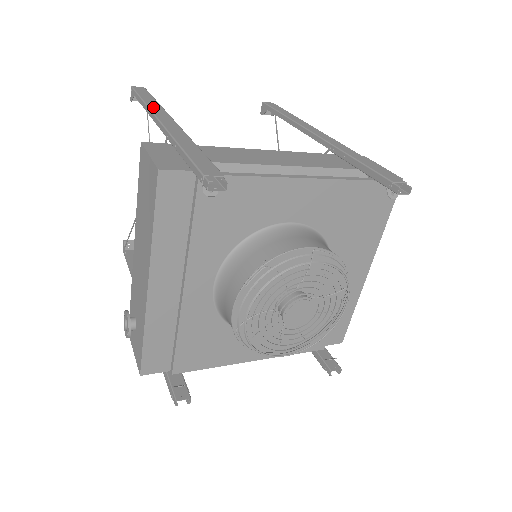
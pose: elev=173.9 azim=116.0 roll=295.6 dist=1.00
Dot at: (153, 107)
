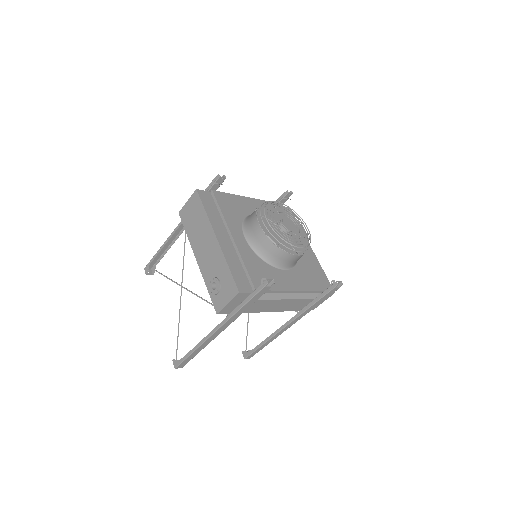
Dot at: occluded
